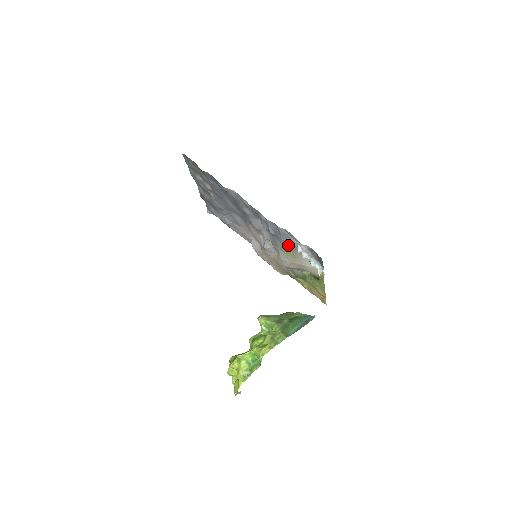
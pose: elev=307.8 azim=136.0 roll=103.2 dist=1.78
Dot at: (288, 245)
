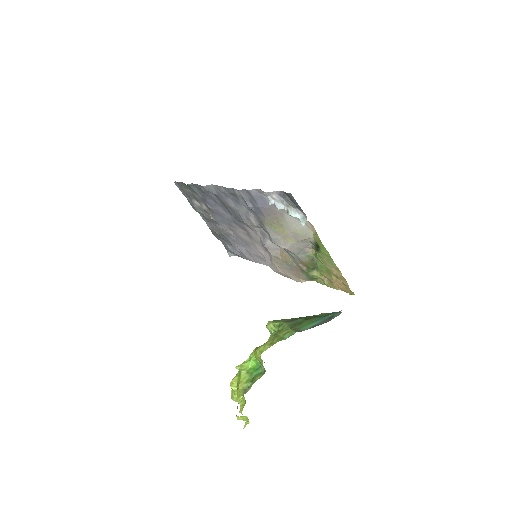
Dot at: (267, 211)
